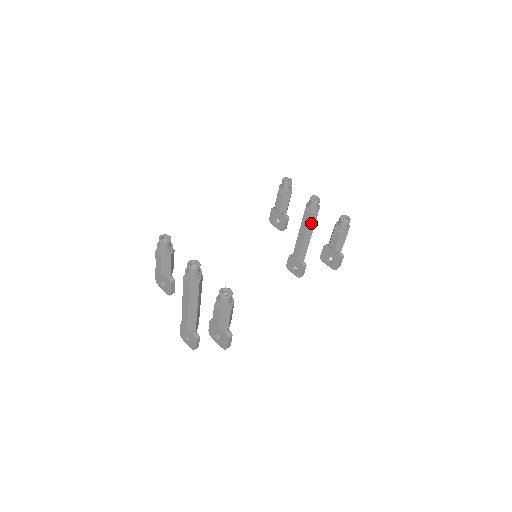
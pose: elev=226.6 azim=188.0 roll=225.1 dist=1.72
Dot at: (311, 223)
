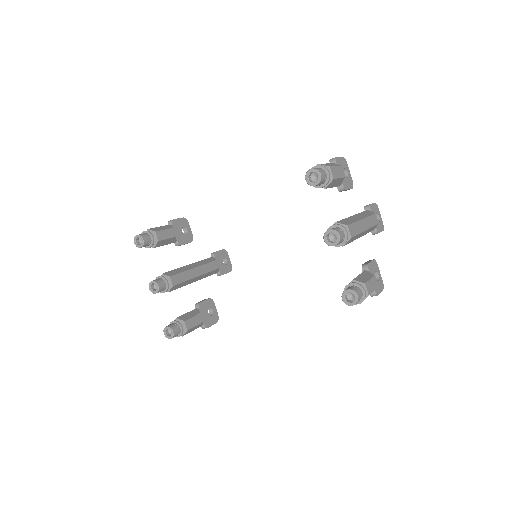
Dot at: occluded
